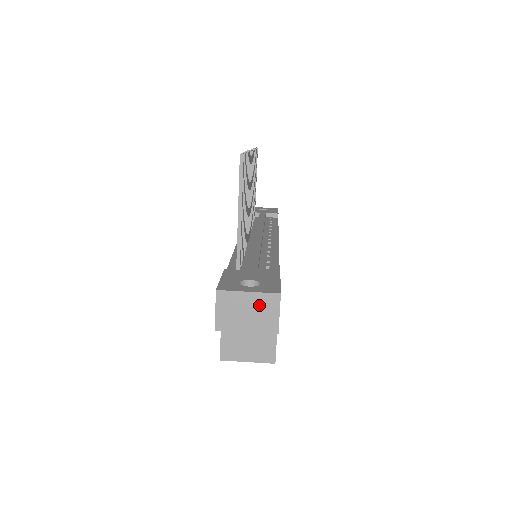
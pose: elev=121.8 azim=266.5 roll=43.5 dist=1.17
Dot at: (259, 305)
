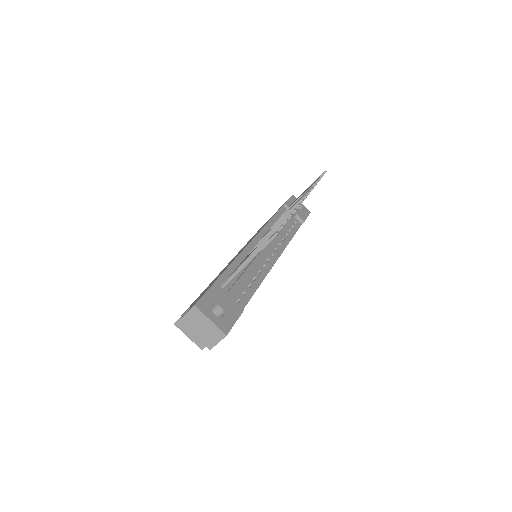
Dot at: (211, 330)
